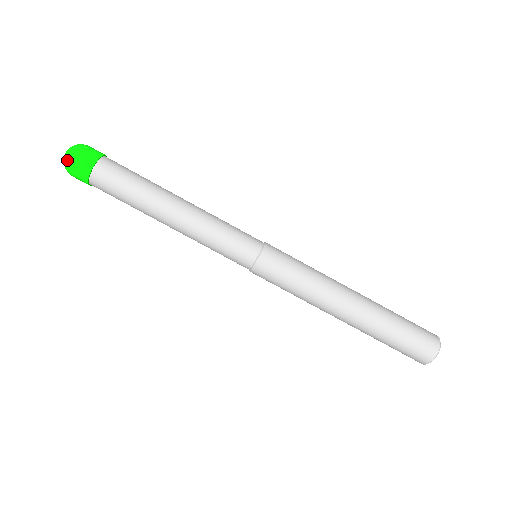
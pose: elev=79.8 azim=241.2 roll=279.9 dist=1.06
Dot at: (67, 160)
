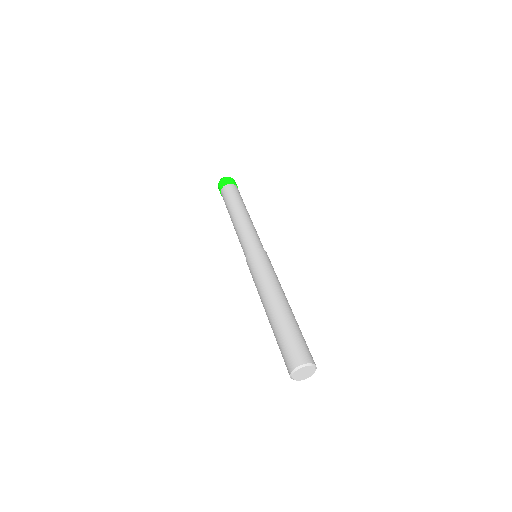
Dot at: (220, 180)
